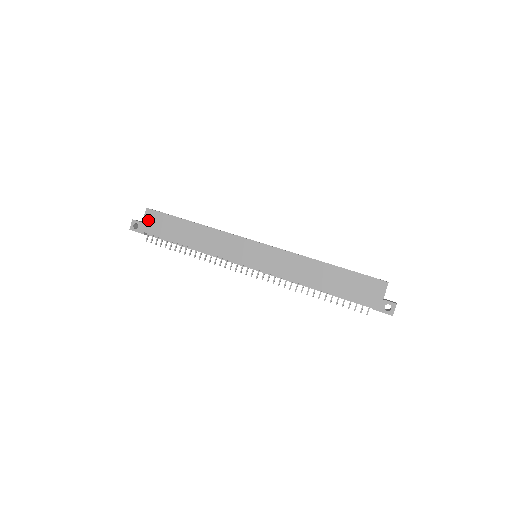
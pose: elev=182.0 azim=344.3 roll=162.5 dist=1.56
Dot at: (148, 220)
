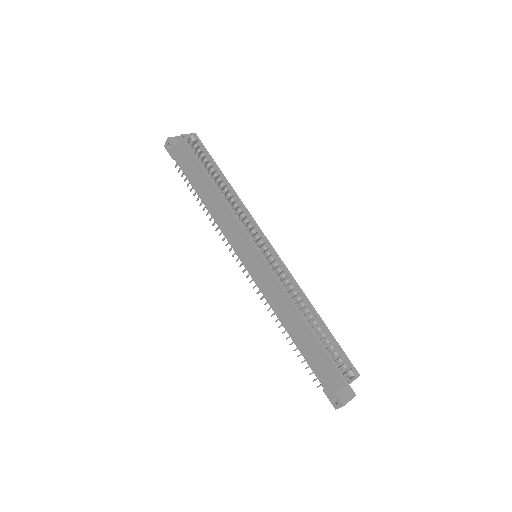
Dot at: (179, 149)
